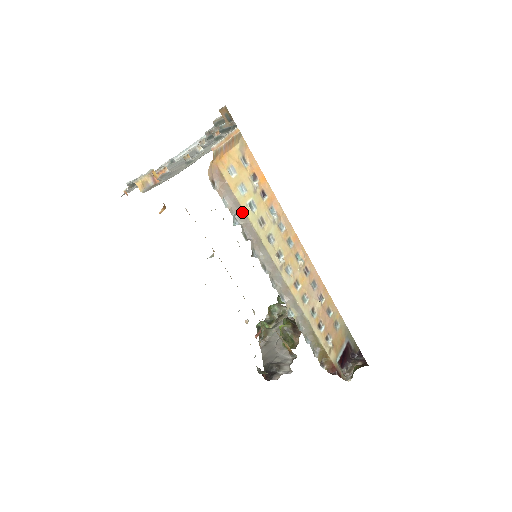
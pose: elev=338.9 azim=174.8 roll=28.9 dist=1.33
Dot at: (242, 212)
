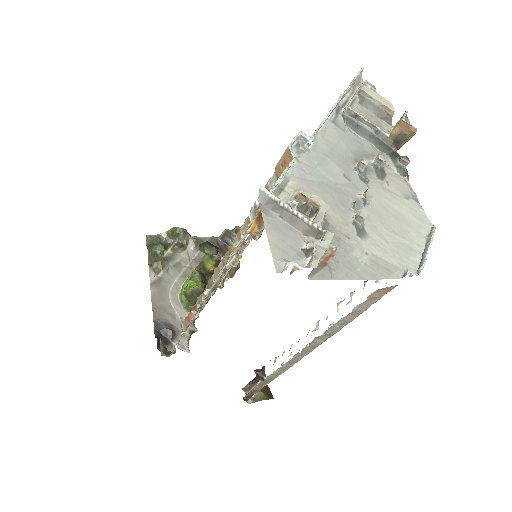
Dot at: (353, 318)
